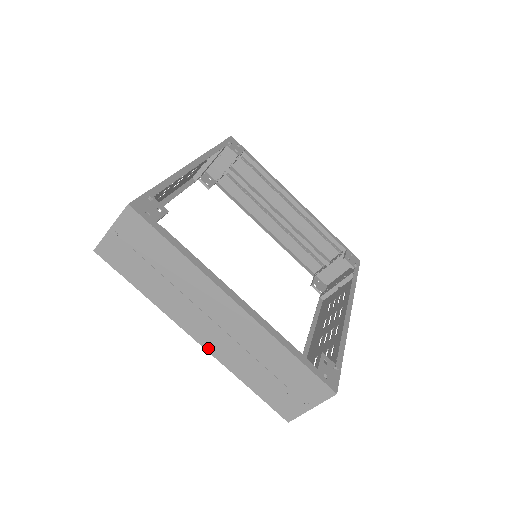
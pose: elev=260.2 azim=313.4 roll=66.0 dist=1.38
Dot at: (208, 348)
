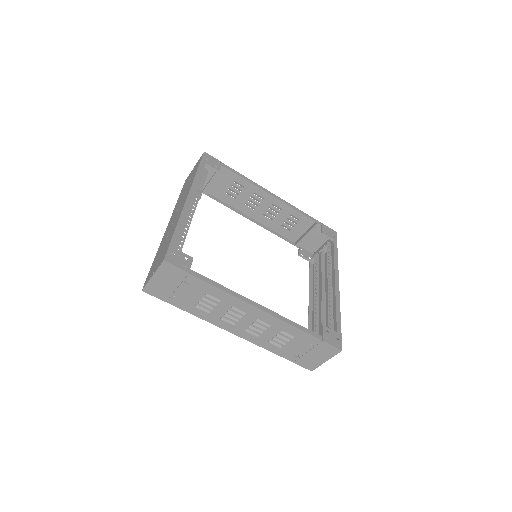
Dot at: occluded
